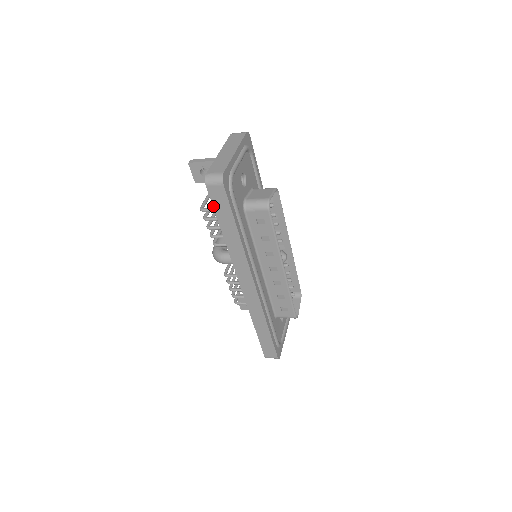
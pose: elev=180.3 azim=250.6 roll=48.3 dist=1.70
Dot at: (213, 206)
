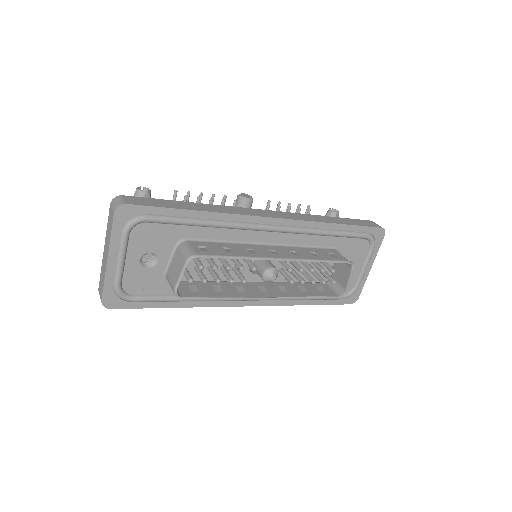
Dot at: occluded
